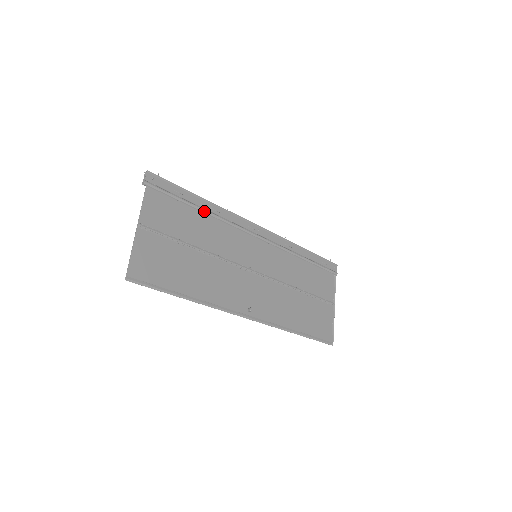
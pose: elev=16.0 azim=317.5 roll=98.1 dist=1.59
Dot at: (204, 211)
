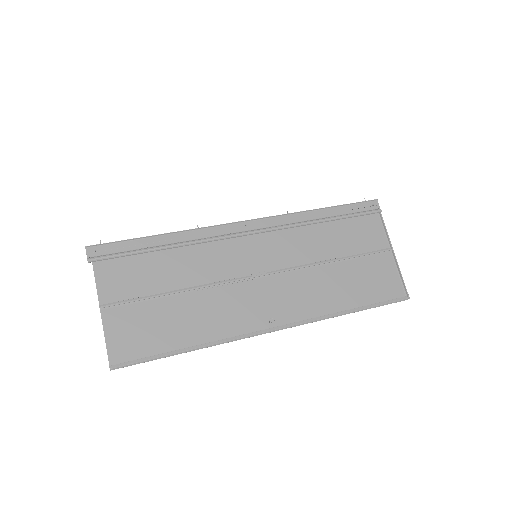
Dot at: (169, 247)
